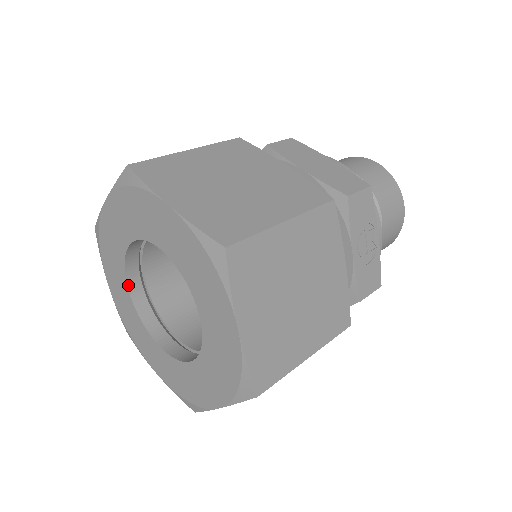
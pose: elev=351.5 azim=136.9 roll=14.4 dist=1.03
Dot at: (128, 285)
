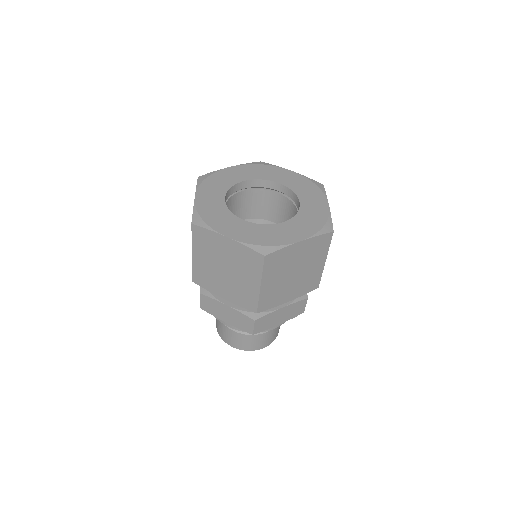
Dot at: (225, 196)
